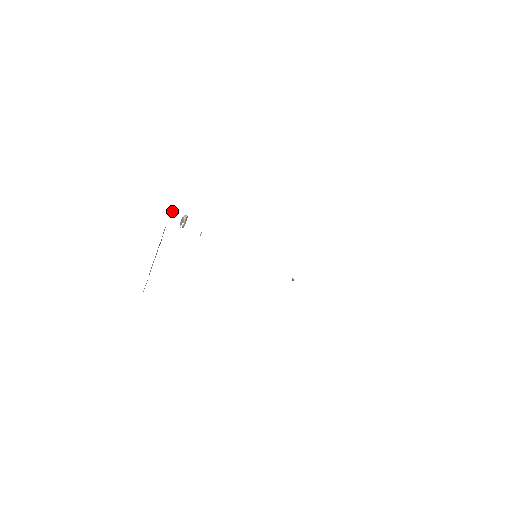
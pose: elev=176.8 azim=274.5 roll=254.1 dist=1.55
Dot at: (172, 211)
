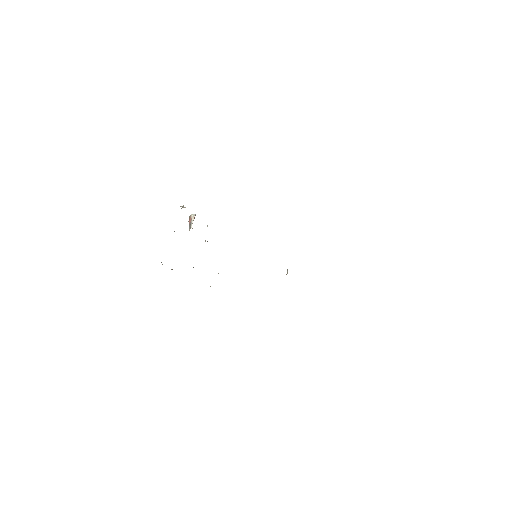
Dot at: occluded
